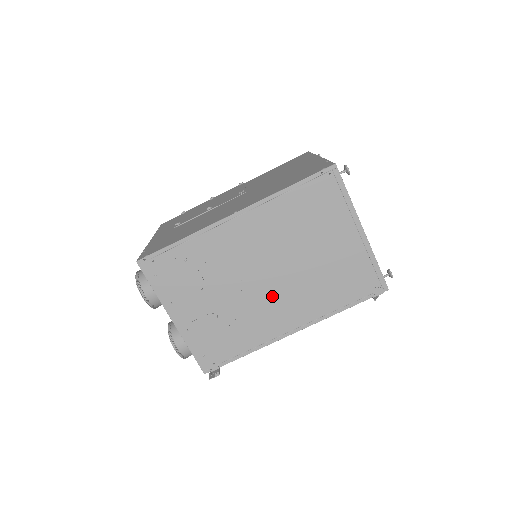
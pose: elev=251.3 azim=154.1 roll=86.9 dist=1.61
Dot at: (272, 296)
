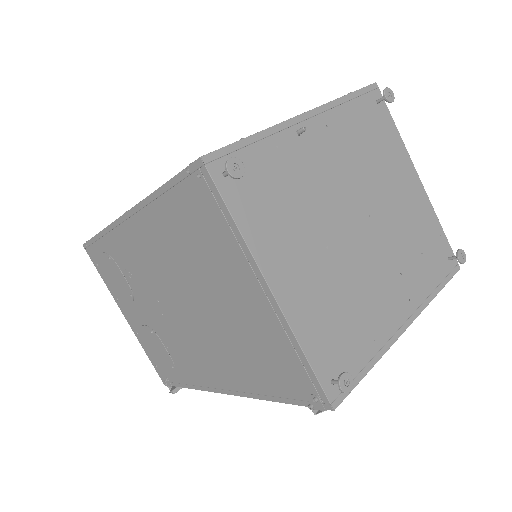
Dot at: (190, 335)
